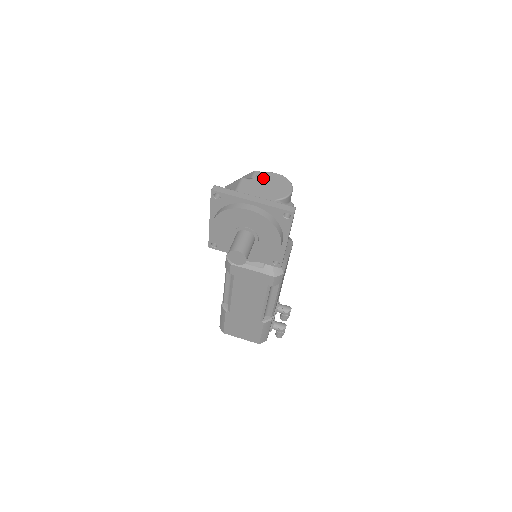
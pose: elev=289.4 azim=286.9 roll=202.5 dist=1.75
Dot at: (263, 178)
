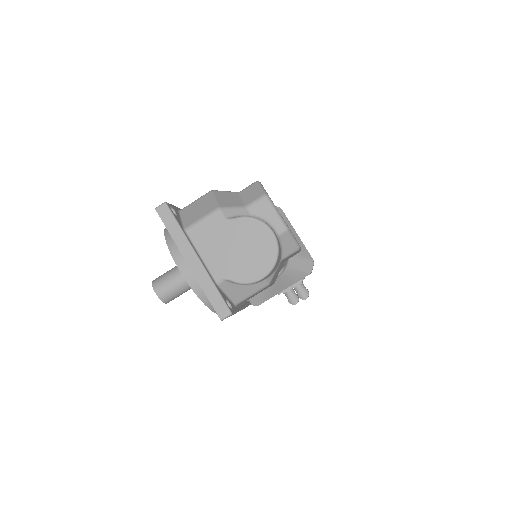
Dot at: (244, 229)
